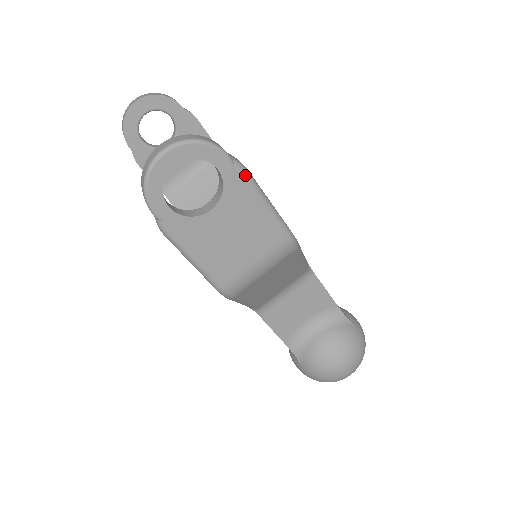
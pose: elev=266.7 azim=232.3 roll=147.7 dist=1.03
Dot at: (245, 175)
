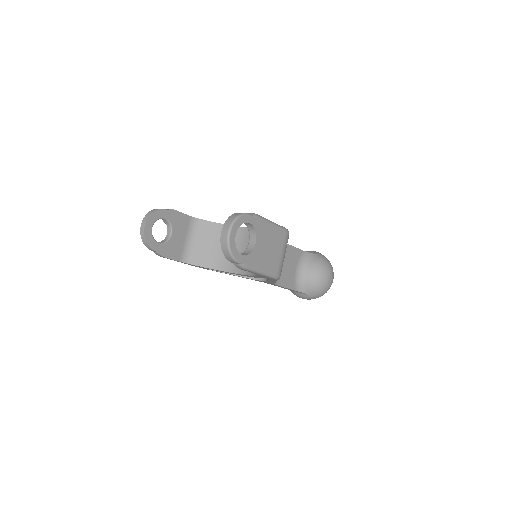
Dot at: (259, 217)
